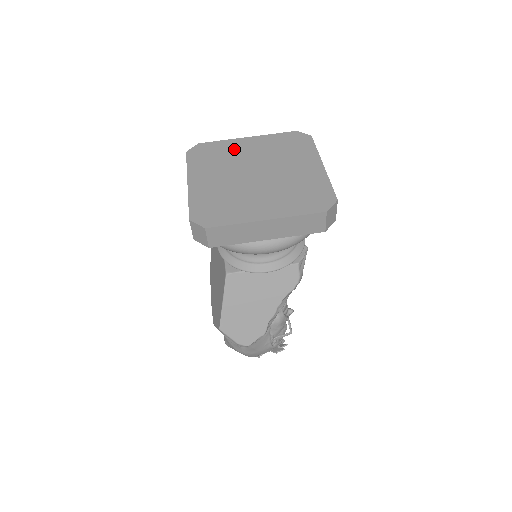
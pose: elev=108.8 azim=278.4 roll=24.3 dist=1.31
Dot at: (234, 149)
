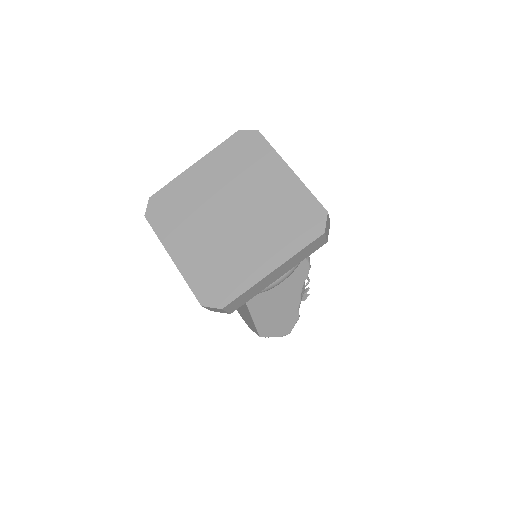
Dot at: (190, 189)
